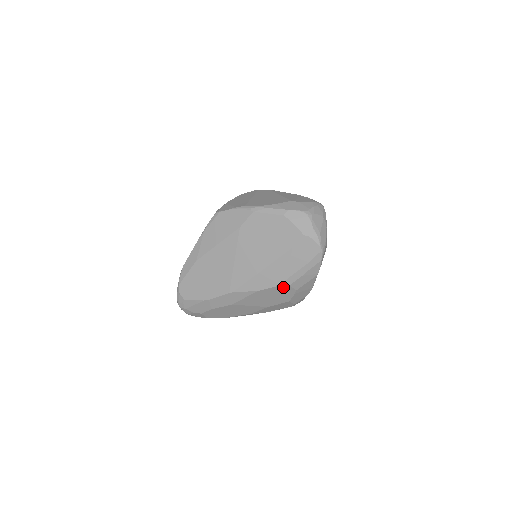
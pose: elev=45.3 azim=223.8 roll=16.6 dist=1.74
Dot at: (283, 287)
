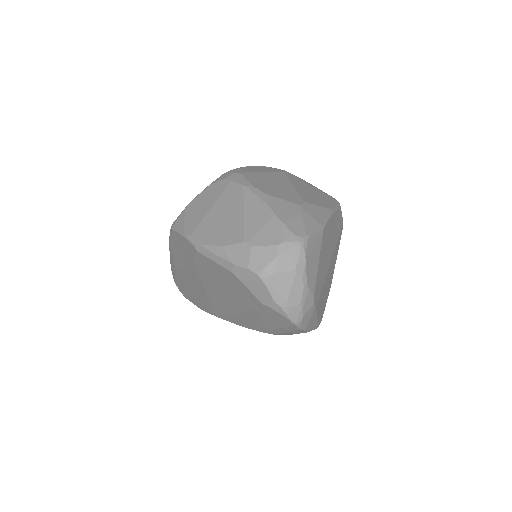
Dot at: occluded
